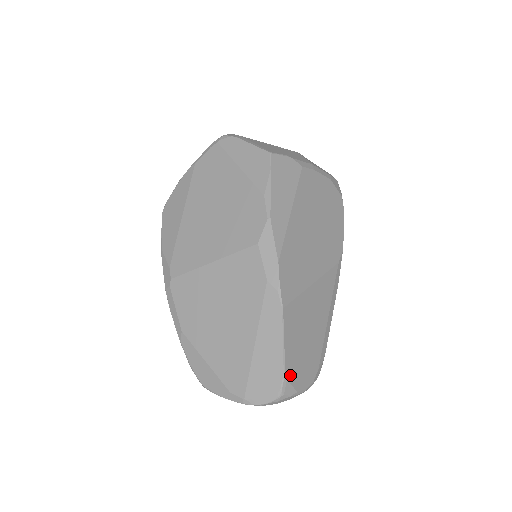
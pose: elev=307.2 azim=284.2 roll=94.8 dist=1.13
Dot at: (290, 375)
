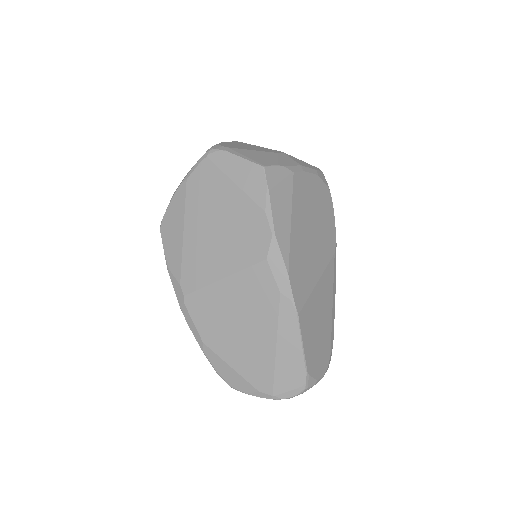
Dot at: (311, 369)
